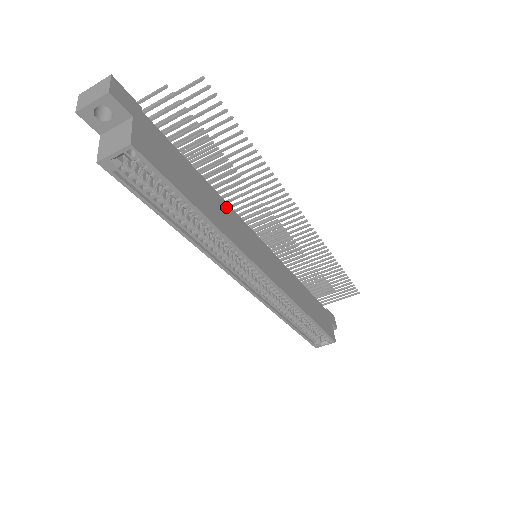
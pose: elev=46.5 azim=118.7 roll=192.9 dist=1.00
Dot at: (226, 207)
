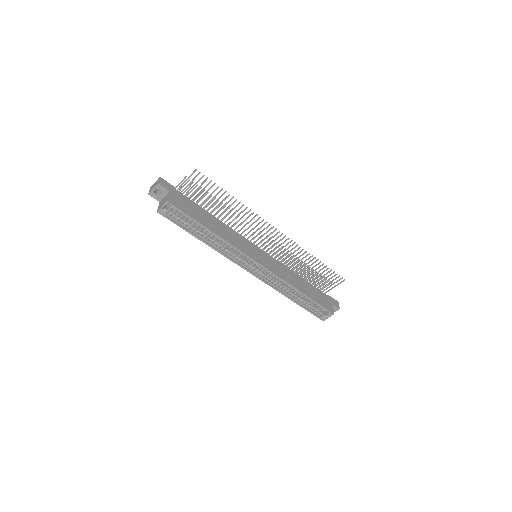
Dot at: (228, 229)
